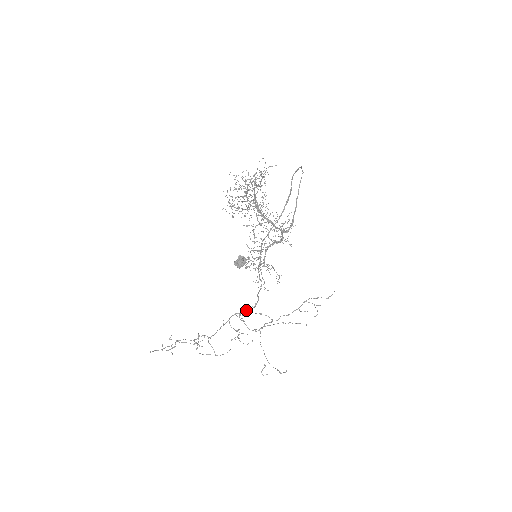
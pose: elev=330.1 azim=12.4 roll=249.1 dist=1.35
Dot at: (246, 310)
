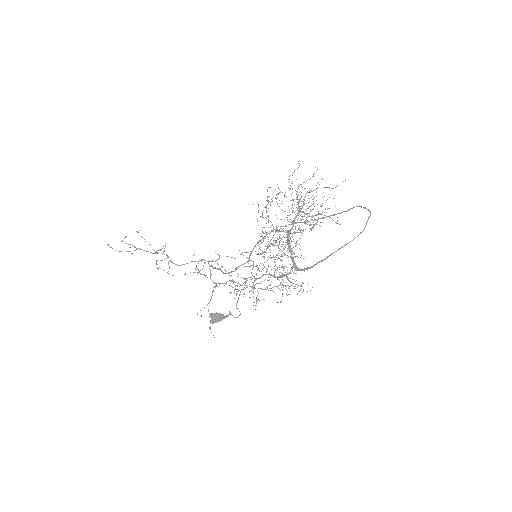
Dot at: (218, 269)
